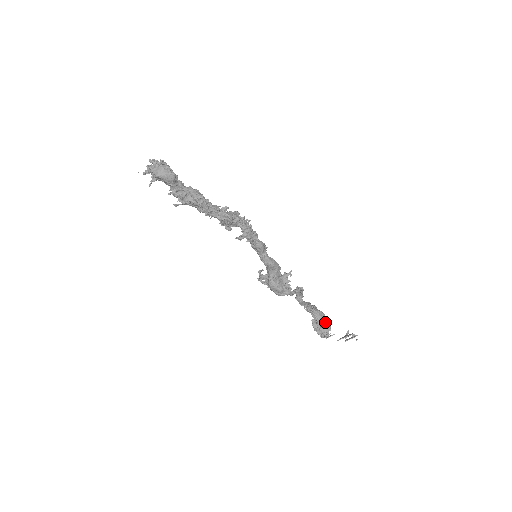
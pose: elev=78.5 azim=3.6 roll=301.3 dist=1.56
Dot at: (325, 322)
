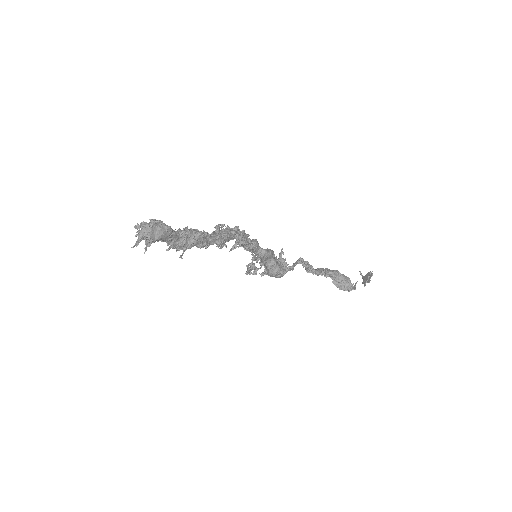
Dot at: (344, 277)
